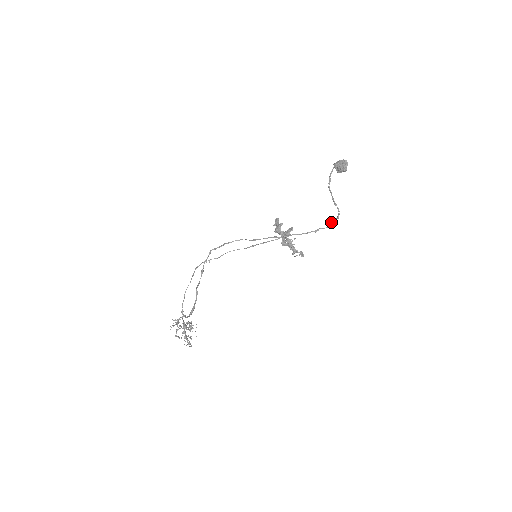
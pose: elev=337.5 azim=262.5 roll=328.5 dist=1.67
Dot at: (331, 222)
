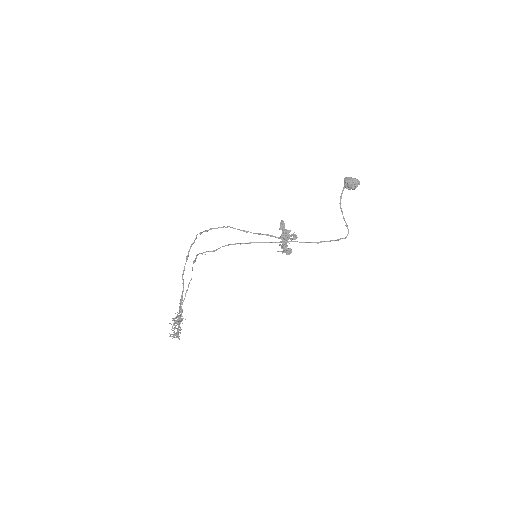
Dot at: (337, 240)
